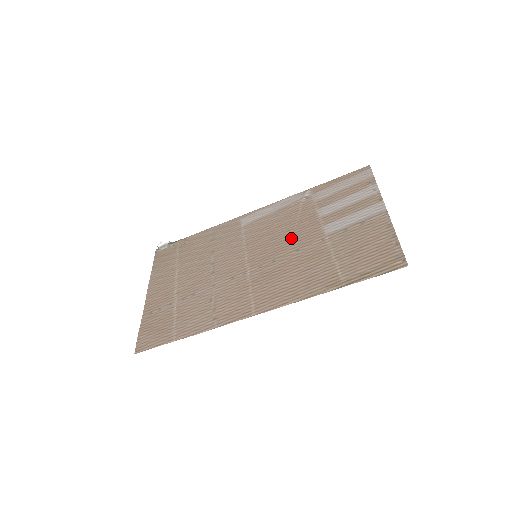
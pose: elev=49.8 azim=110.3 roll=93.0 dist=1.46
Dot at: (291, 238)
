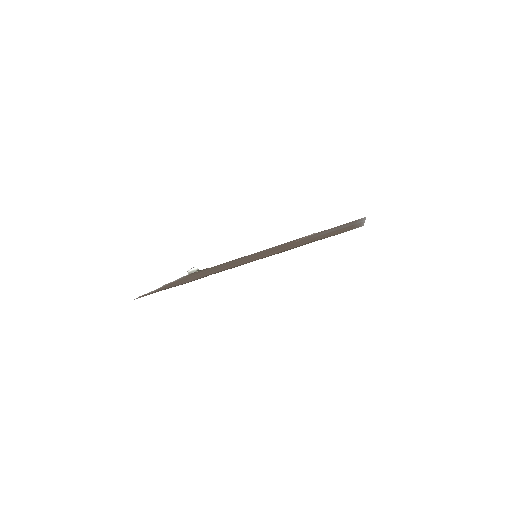
Dot at: (287, 245)
